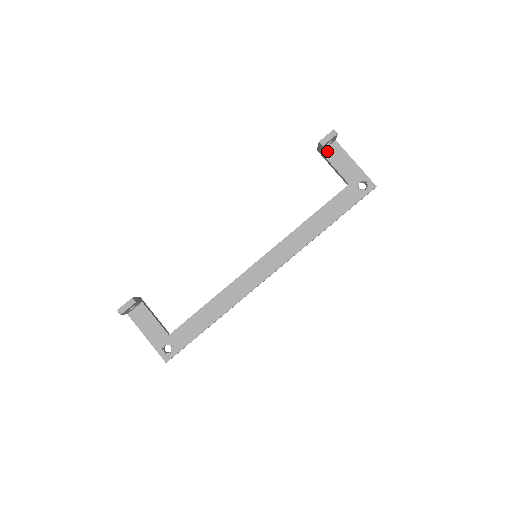
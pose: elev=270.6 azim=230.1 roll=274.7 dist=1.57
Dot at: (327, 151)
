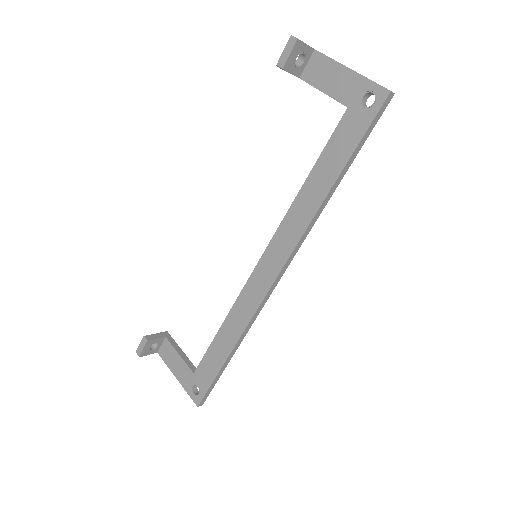
Dot at: (307, 72)
